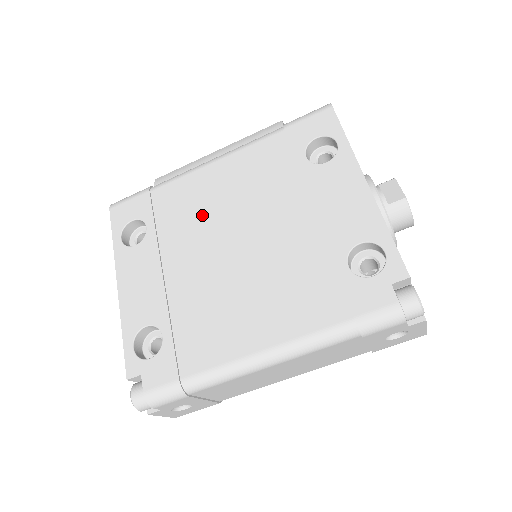
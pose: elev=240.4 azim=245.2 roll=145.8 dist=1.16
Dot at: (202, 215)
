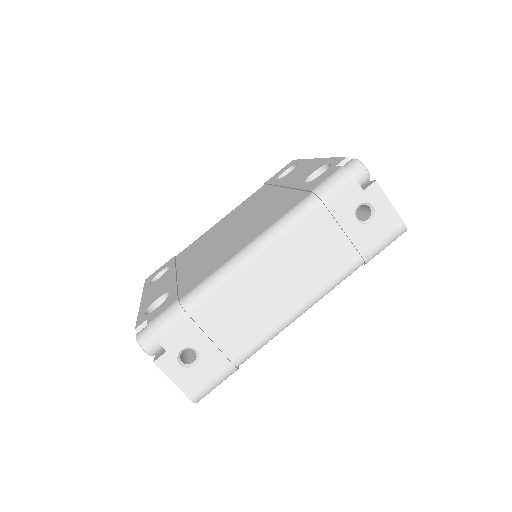
Dot at: (209, 239)
